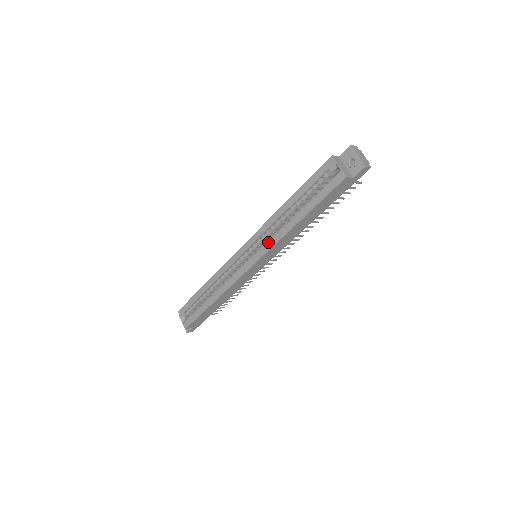
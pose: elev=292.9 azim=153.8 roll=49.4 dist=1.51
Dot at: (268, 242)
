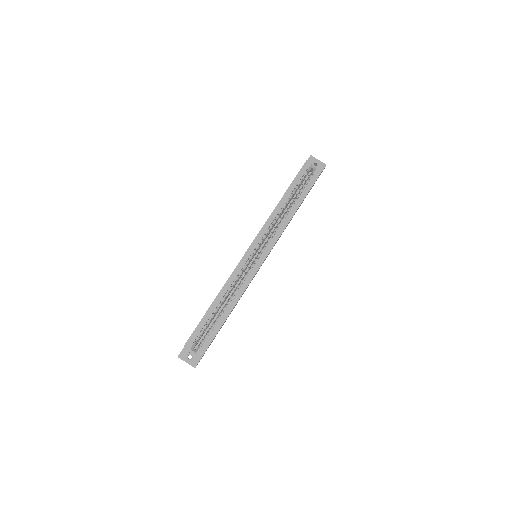
Dot at: (275, 233)
